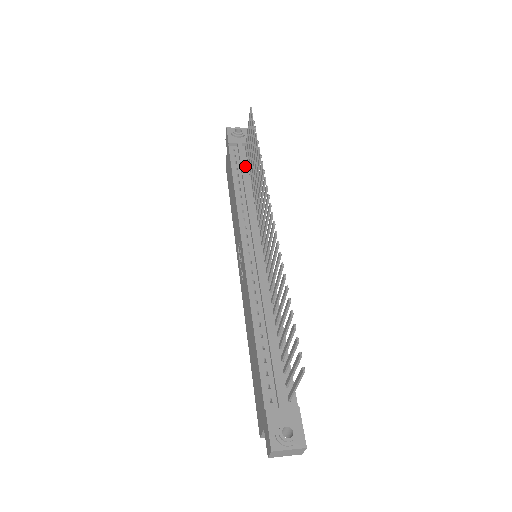
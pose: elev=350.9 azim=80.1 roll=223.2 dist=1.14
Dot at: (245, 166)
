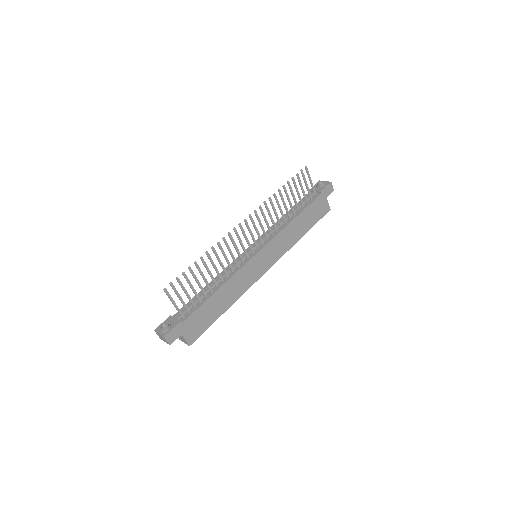
Dot at: (300, 205)
